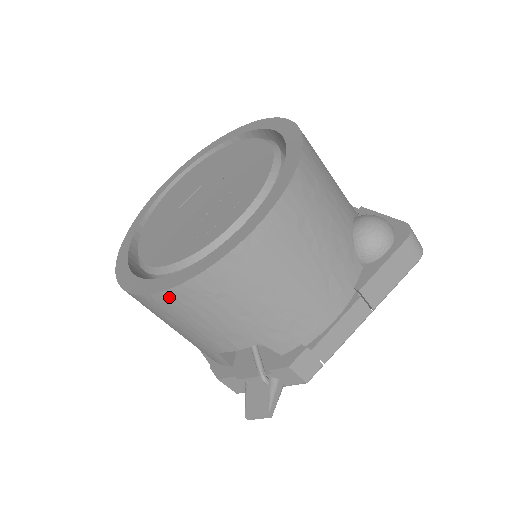
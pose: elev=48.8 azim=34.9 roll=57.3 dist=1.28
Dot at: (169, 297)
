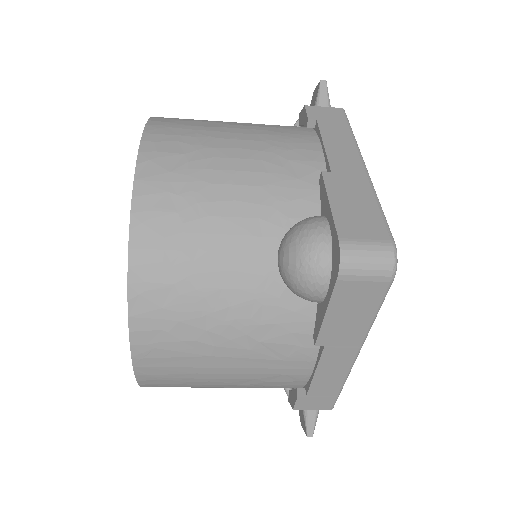
Dot at: occluded
